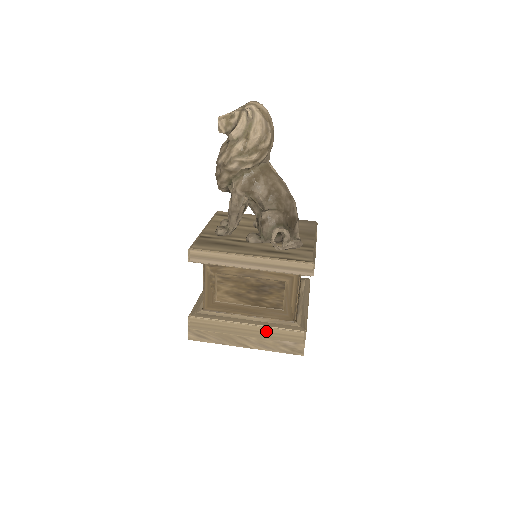
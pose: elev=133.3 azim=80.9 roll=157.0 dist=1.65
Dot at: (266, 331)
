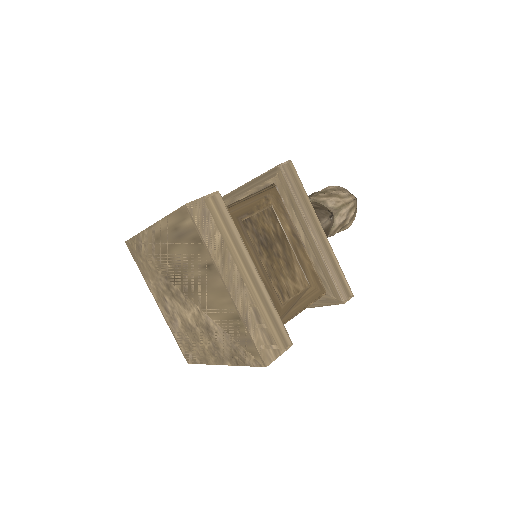
Dot at: occluded
